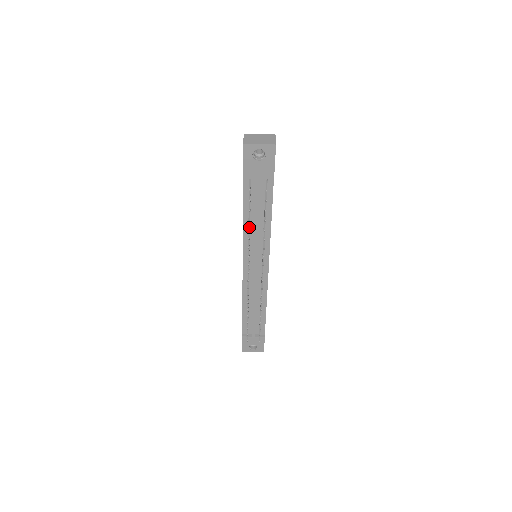
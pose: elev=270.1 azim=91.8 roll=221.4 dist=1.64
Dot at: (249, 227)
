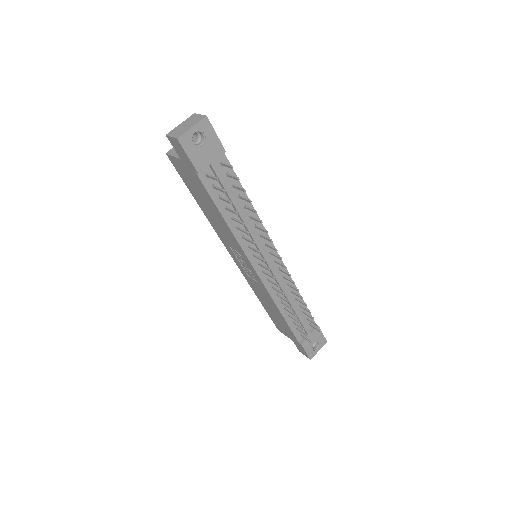
Dot at: (240, 221)
